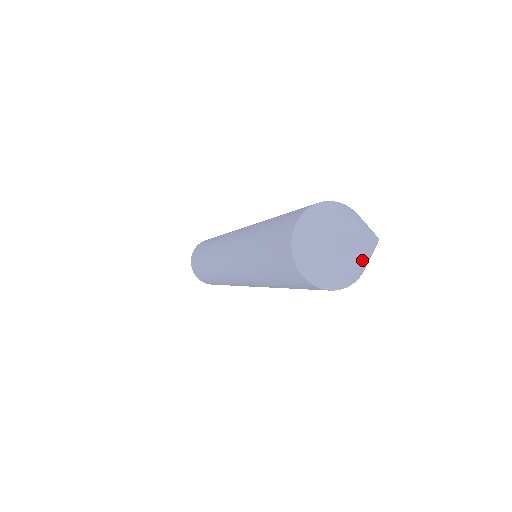
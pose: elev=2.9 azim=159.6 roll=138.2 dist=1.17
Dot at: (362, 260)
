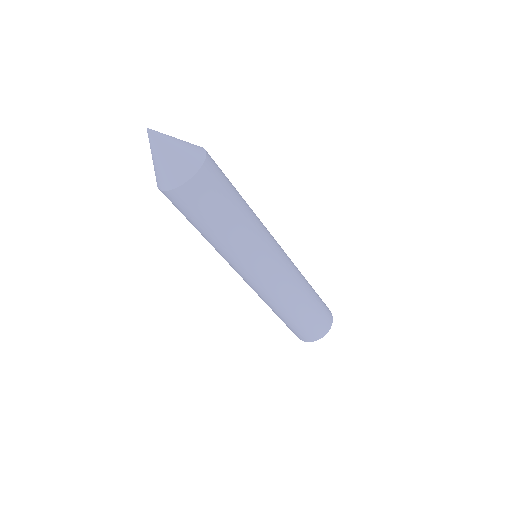
Dot at: (165, 145)
